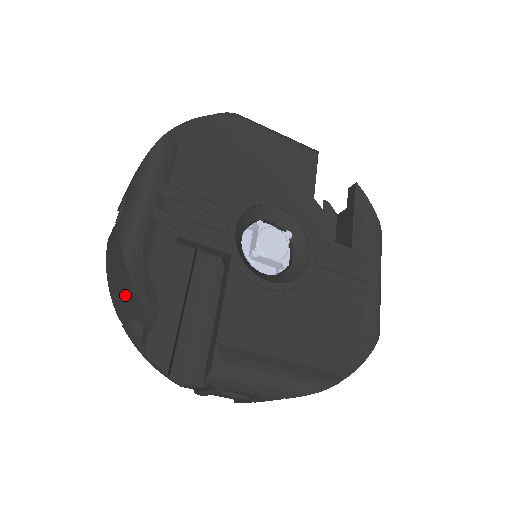
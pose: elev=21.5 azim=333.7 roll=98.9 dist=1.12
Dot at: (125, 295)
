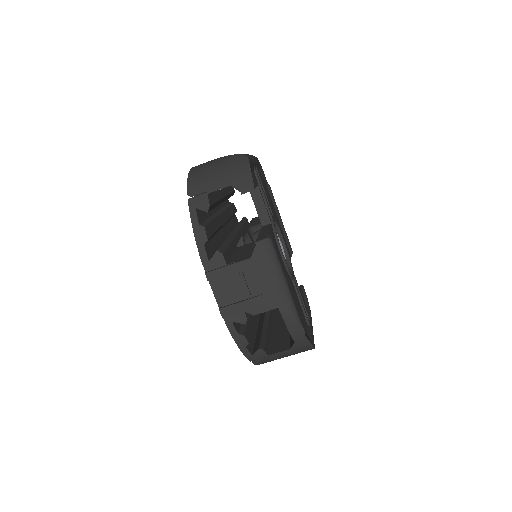
Dot at: (227, 174)
